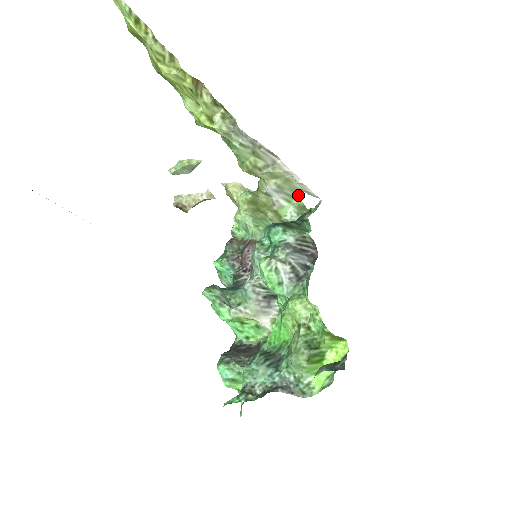
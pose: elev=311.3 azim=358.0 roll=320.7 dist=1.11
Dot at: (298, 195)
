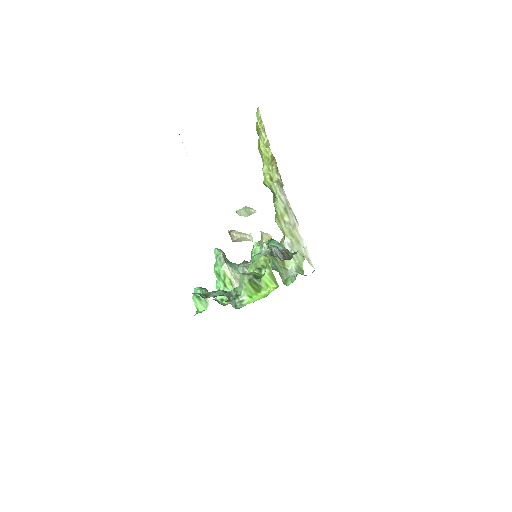
Dot at: (302, 259)
